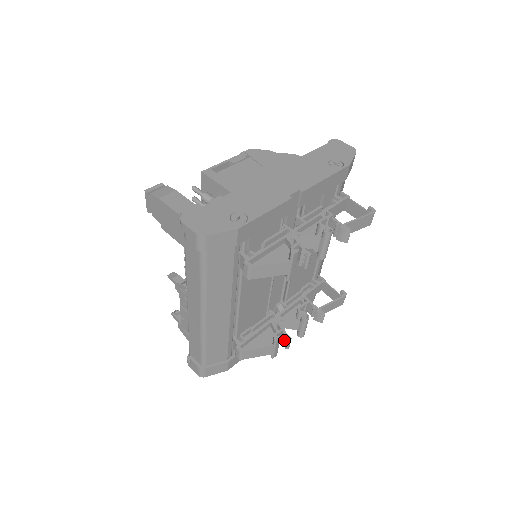
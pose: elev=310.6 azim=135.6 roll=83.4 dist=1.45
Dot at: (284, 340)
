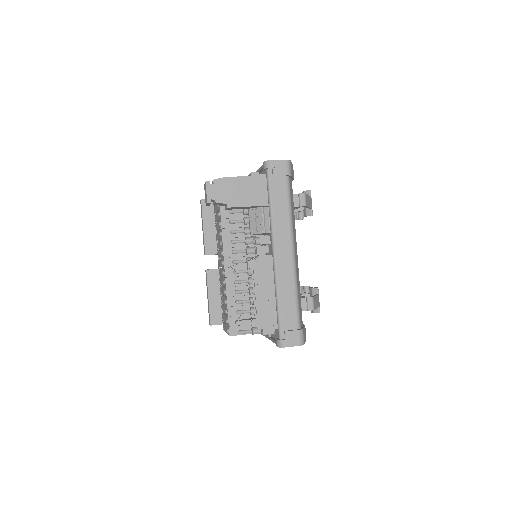
Dot at: occluded
